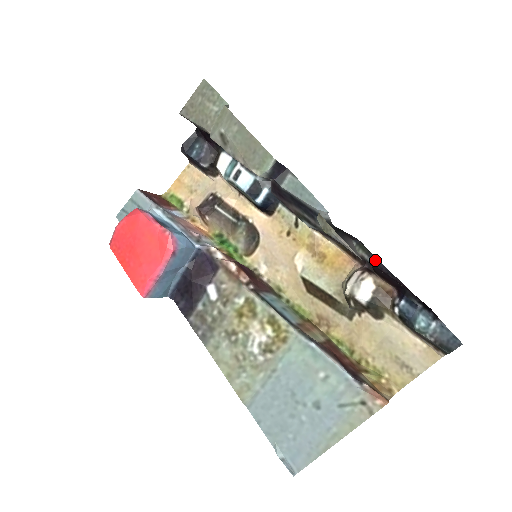
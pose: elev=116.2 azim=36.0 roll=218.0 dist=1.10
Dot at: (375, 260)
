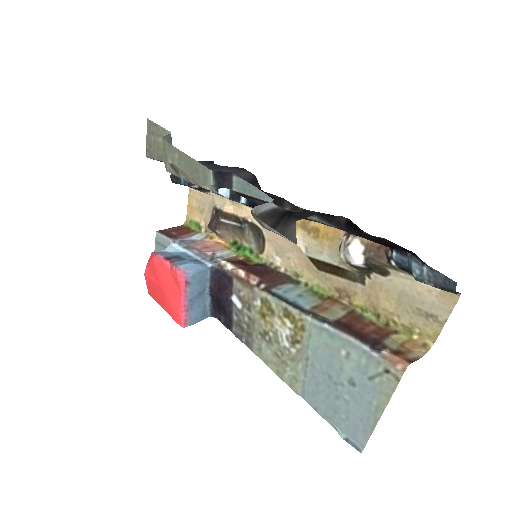
Dot at: (338, 227)
